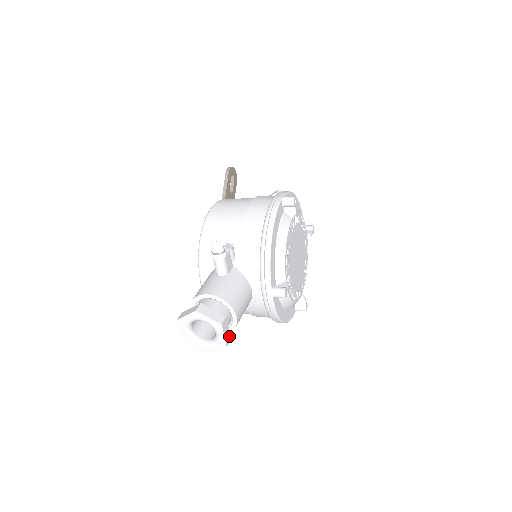
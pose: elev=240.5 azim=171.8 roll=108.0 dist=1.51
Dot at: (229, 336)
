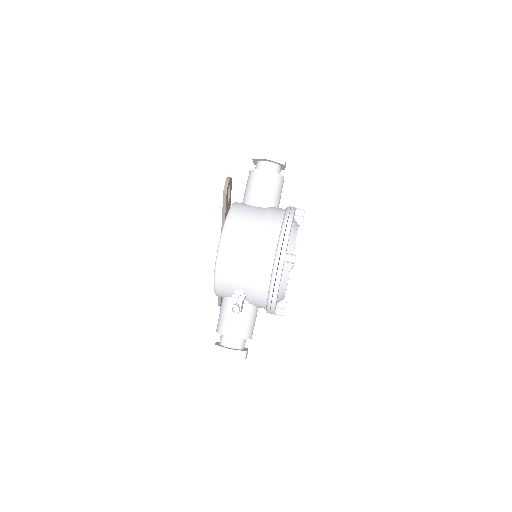
Dot at: occluded
